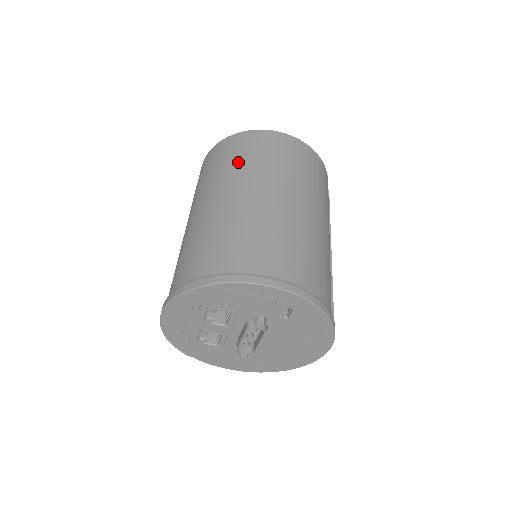
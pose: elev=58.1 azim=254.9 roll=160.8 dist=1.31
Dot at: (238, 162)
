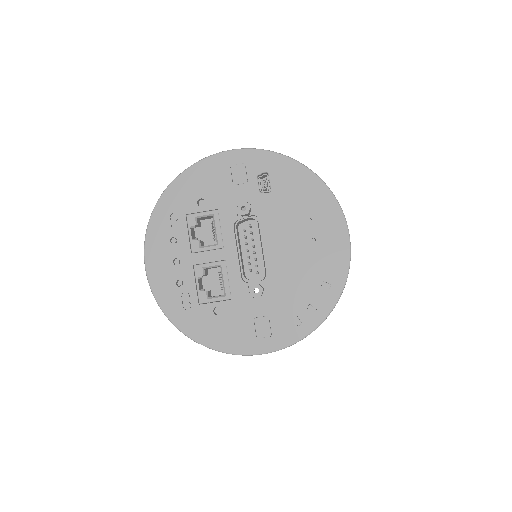
Dot at: occluded
